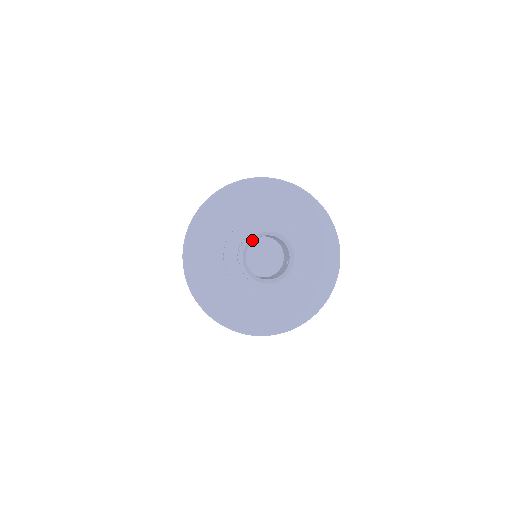
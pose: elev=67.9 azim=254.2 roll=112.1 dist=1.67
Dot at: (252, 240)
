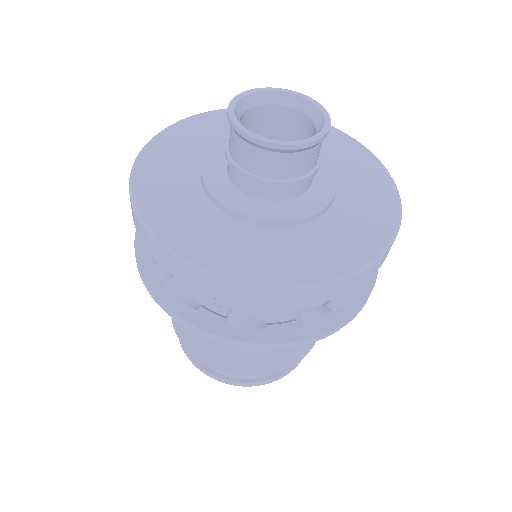
Dot at: (247, 106)
